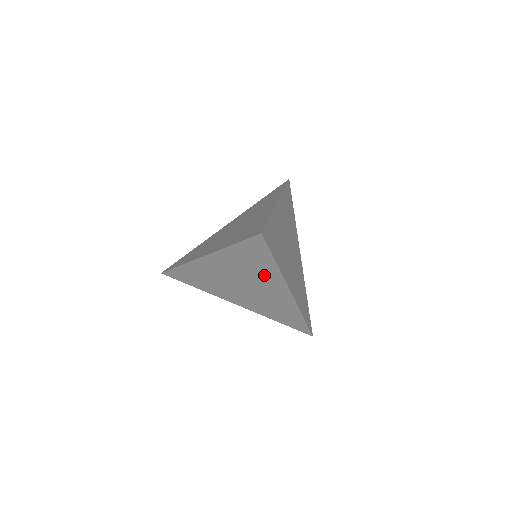
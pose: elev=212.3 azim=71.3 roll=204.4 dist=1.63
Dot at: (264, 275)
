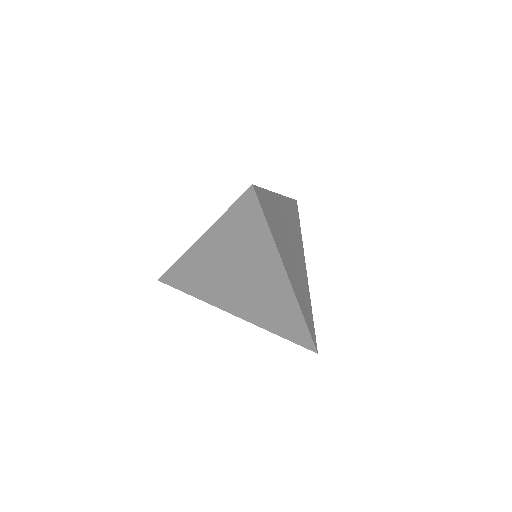
Dot at: (259, 254)
